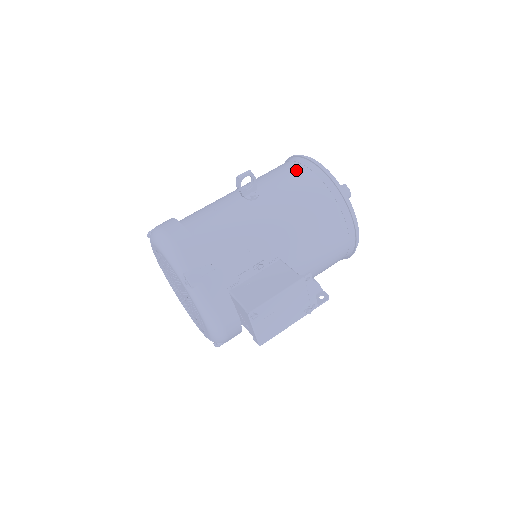
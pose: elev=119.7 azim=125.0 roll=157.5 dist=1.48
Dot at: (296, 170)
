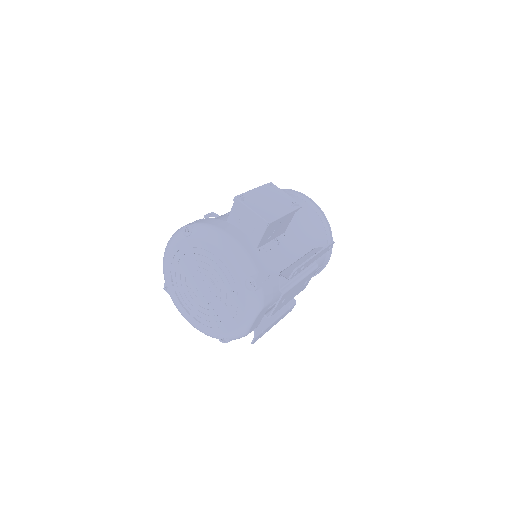
Dot at: occluded
